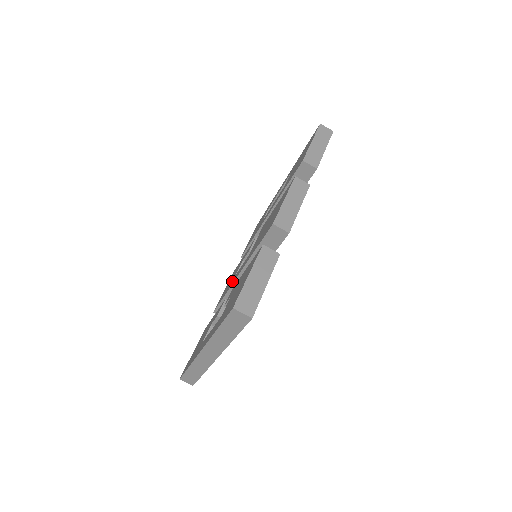
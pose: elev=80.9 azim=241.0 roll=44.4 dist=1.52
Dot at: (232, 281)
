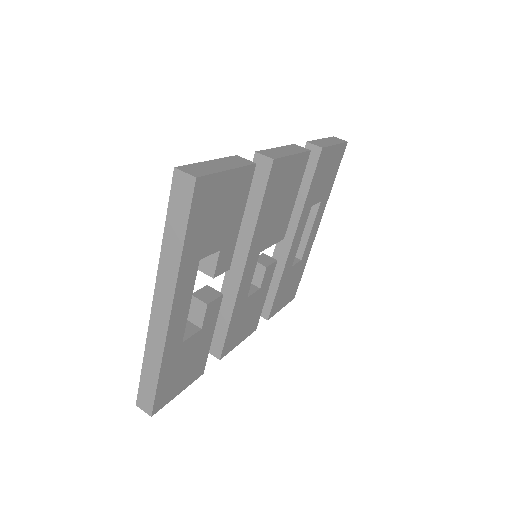
Dot at: occluded
